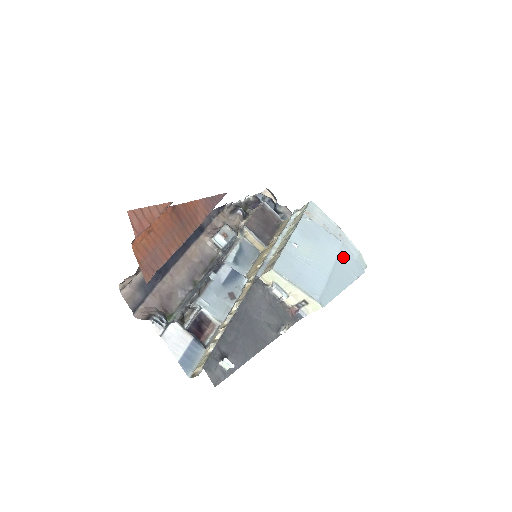
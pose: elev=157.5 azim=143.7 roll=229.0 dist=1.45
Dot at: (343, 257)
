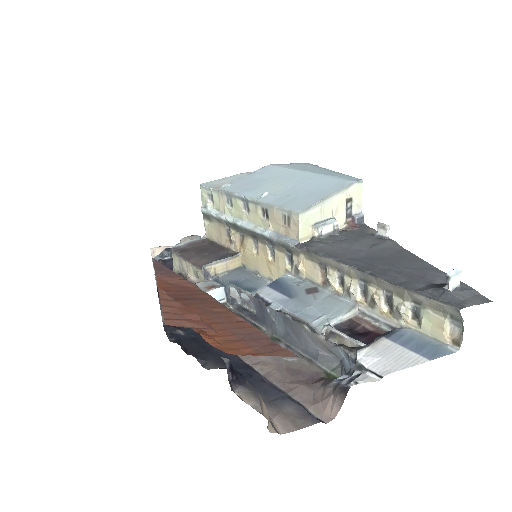
Dot at: (289, 166)
